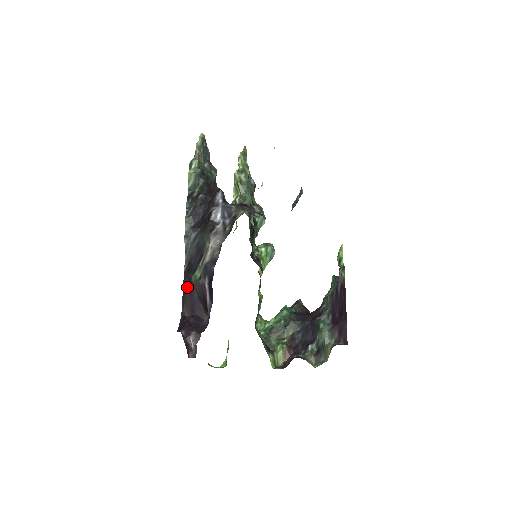
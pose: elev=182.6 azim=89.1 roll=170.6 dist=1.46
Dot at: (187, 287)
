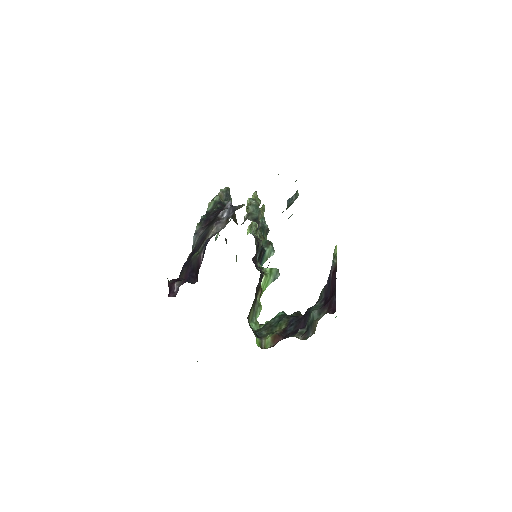
Dot at: (186, 265)
